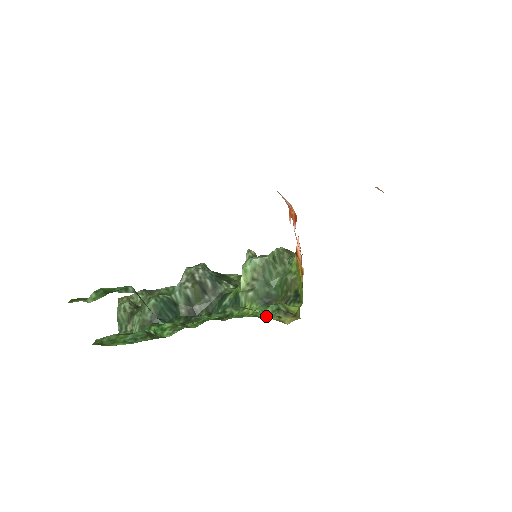
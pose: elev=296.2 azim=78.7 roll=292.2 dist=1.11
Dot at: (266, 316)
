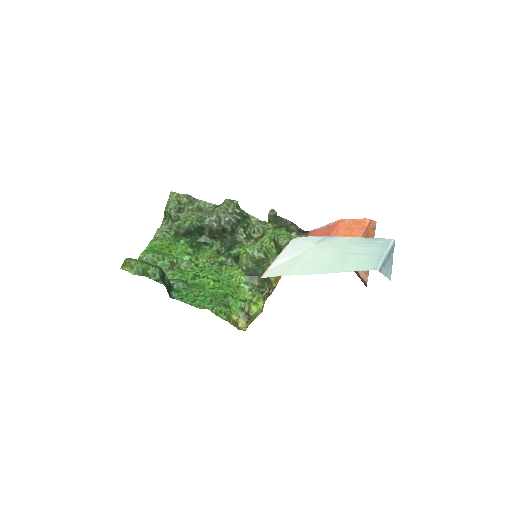
Dot at: (236, 306)
